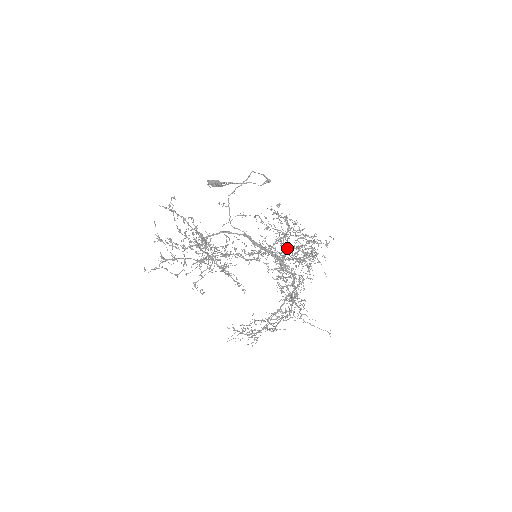
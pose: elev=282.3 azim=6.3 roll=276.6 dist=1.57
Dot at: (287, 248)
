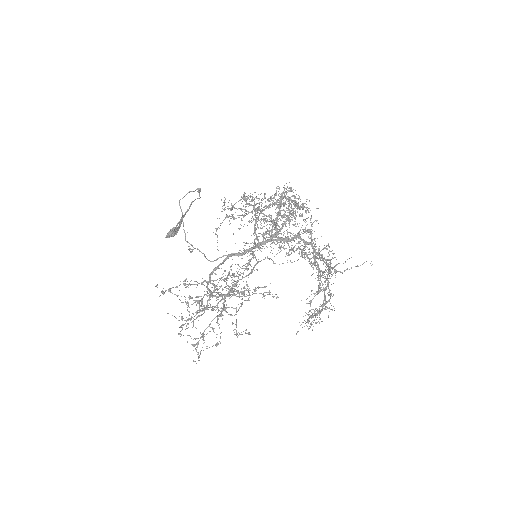
Dot at: (266, 231)
